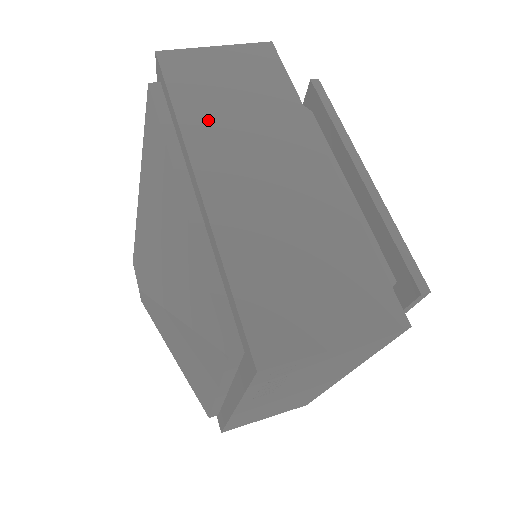
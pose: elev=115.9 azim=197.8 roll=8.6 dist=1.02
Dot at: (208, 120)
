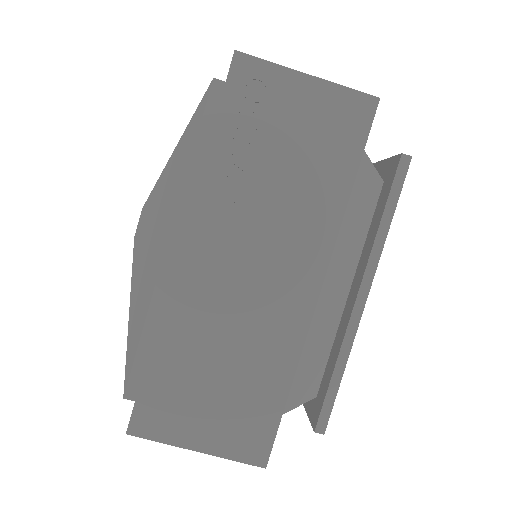
Dot at: occluded
